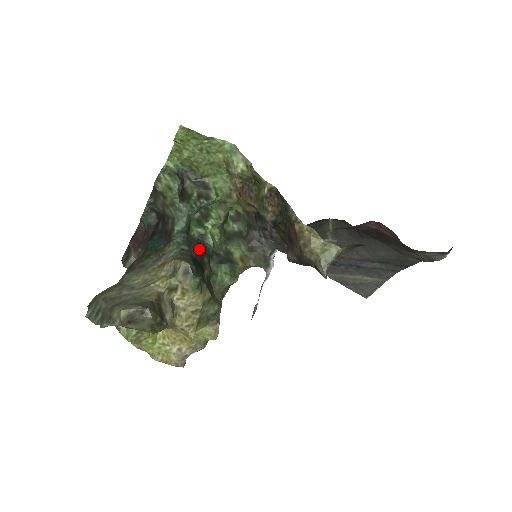
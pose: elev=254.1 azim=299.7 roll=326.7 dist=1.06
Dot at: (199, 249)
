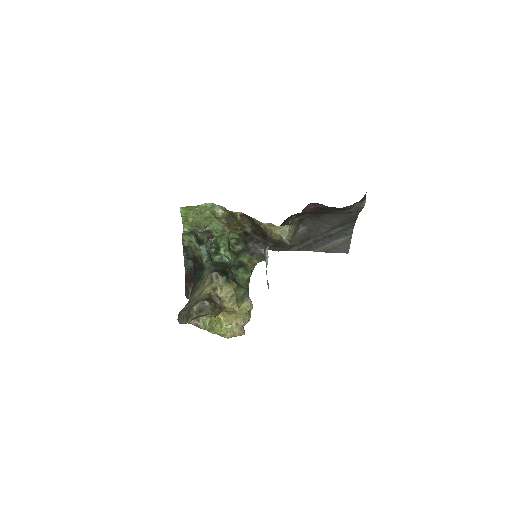
Dot at: (222, 266)
